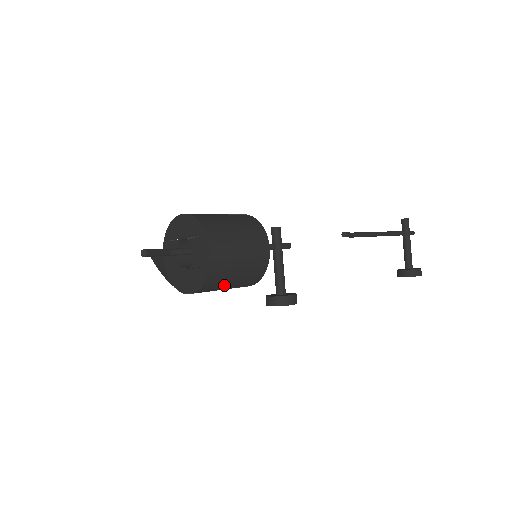
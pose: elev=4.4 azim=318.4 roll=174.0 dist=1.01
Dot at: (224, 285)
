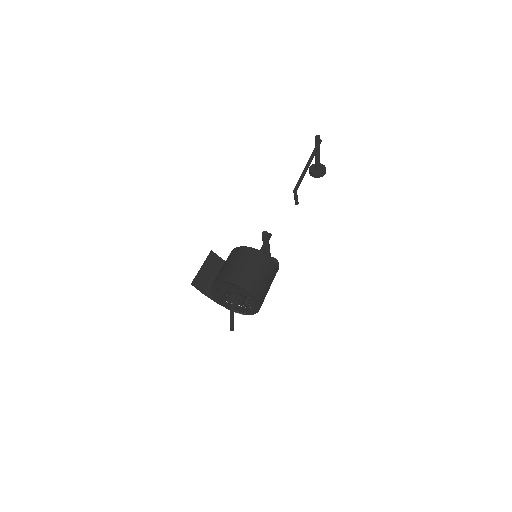
Dot at: occluded
